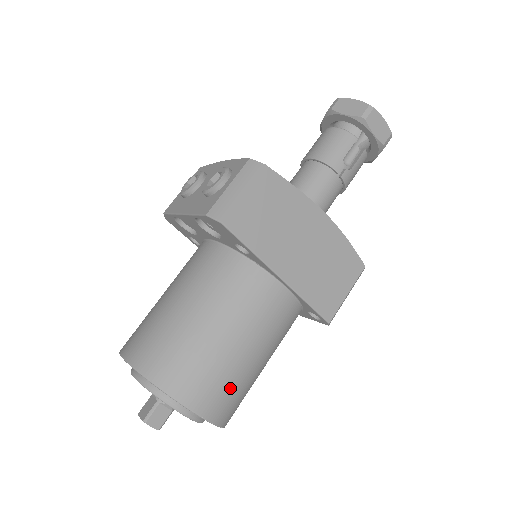
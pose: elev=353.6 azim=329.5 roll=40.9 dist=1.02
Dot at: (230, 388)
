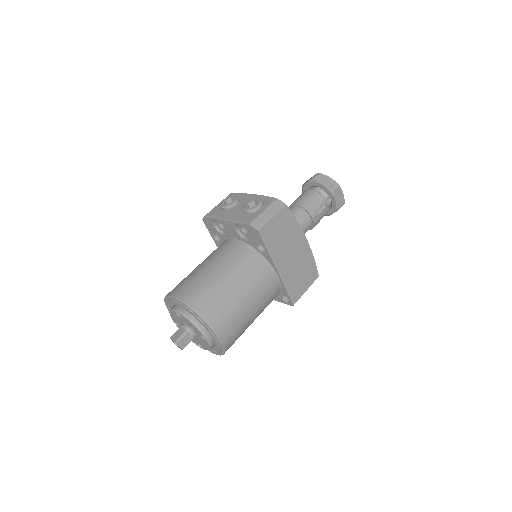
Dot at: (237, 328)
